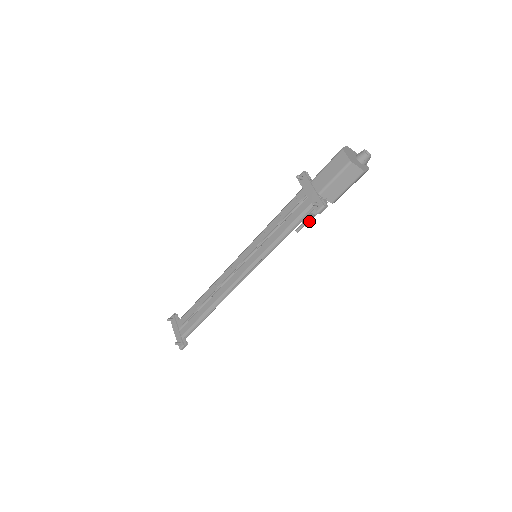
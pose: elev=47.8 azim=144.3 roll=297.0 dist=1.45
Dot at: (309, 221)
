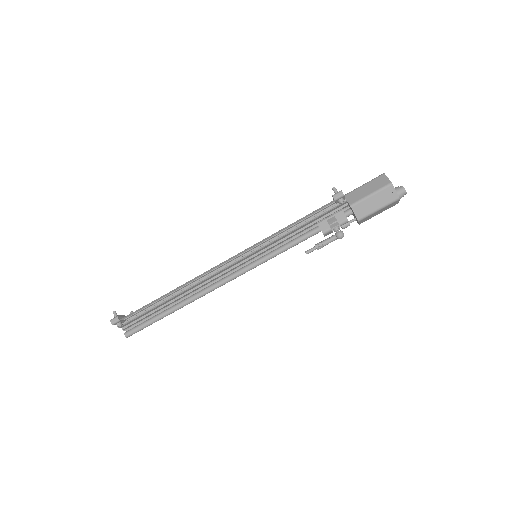
Dot at: (323, 243)
